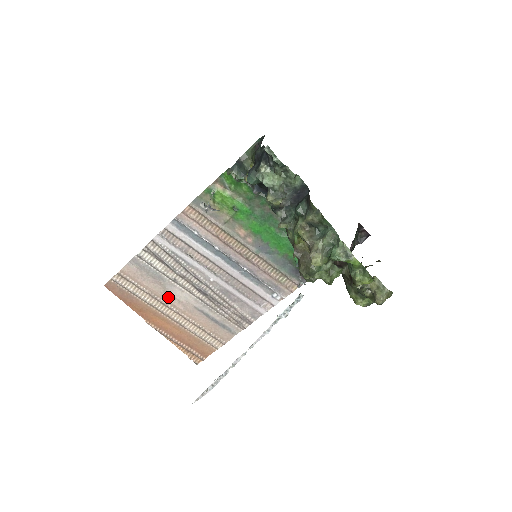
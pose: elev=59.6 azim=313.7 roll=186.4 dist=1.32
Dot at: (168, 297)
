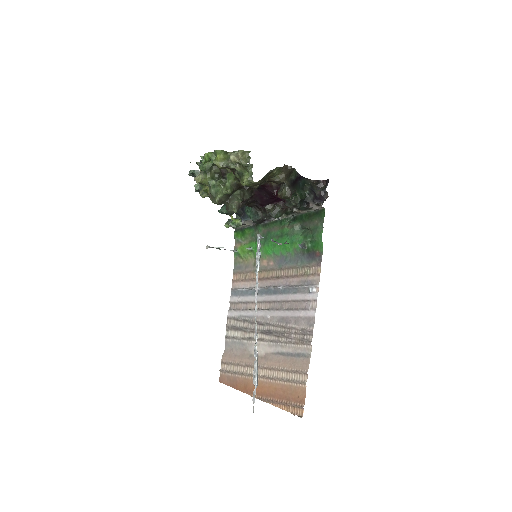
Dot at: (254, 358)
